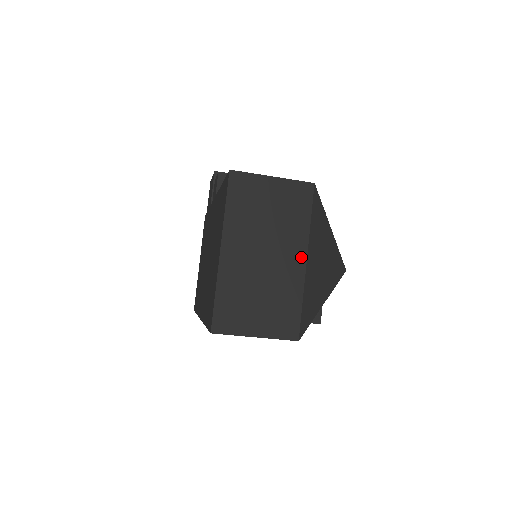
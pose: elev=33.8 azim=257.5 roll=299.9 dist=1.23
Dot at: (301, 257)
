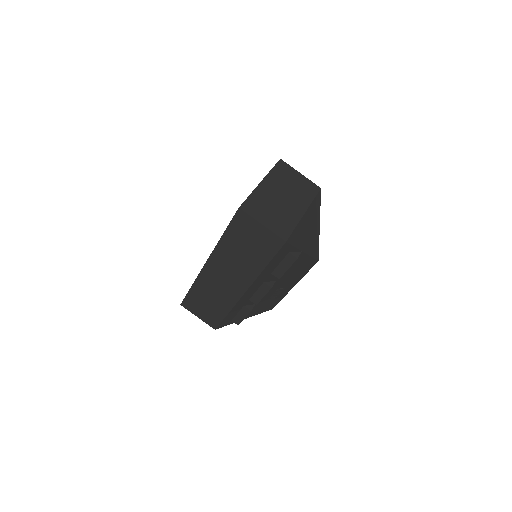
Dot at: (302, 210)
